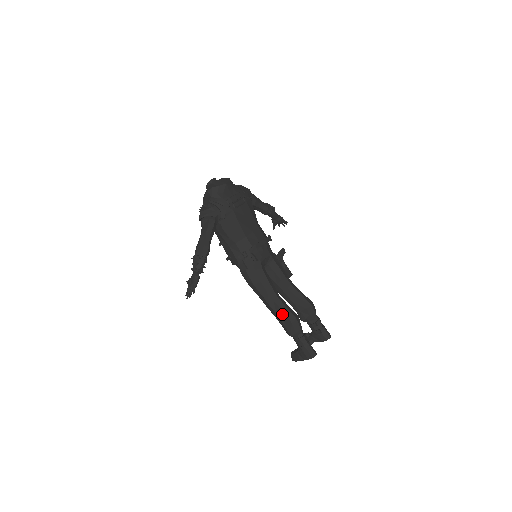
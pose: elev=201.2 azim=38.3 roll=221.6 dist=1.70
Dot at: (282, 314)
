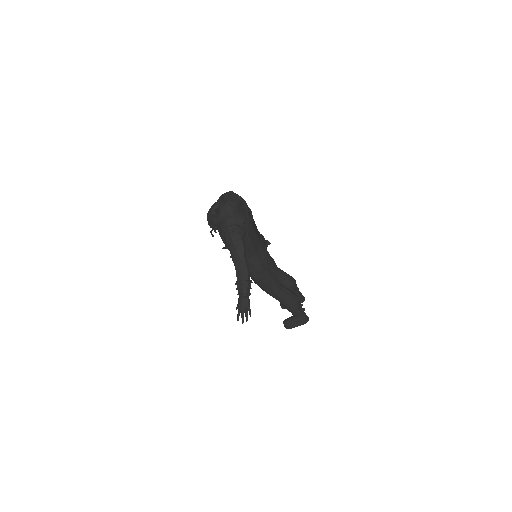
Dot at: (289, 298)
